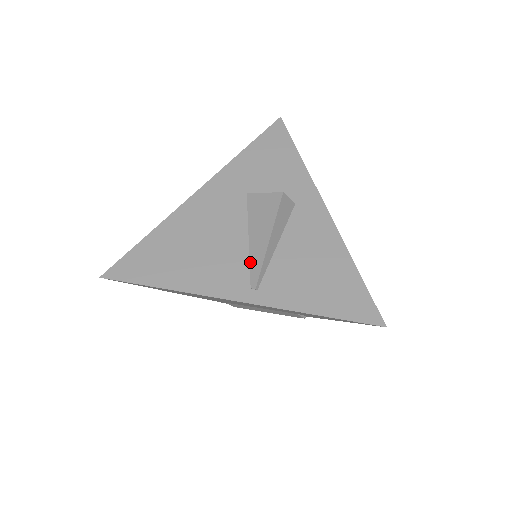
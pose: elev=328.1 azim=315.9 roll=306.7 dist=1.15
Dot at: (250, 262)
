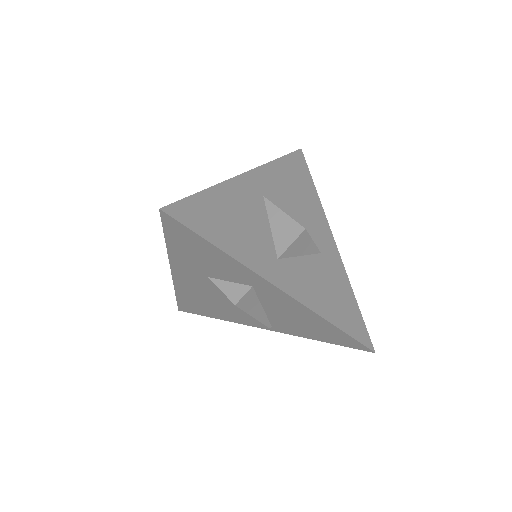
Dot at: occluded
